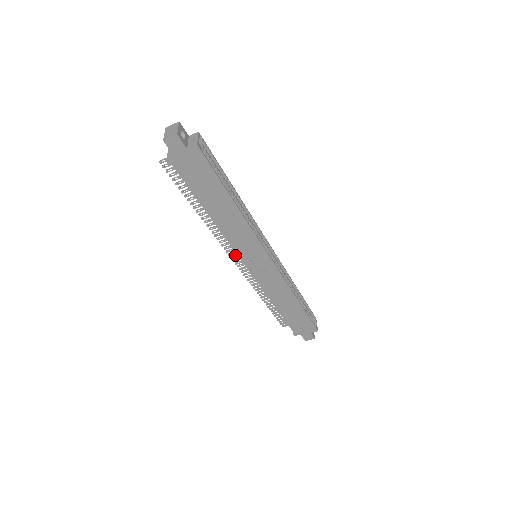
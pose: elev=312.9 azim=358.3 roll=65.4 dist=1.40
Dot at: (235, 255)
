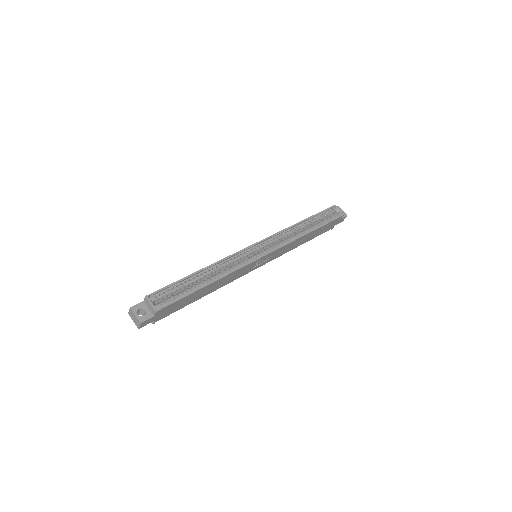
Dot at: occluded
